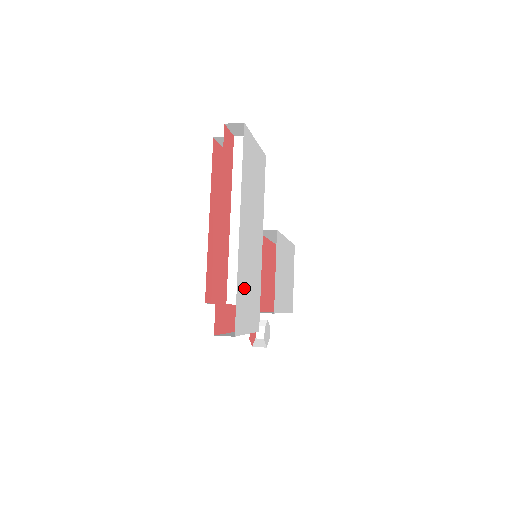
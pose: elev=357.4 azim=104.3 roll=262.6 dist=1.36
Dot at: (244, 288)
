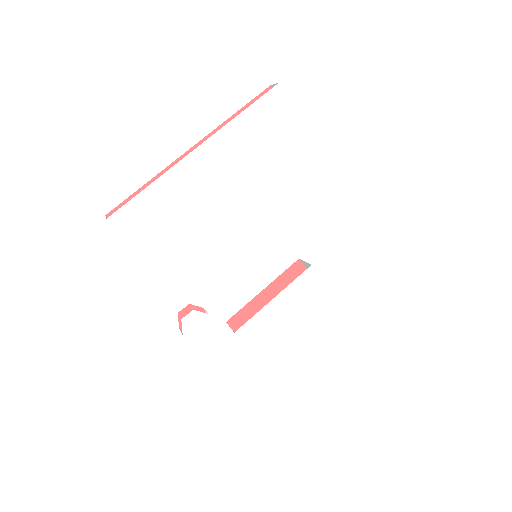
Dot at: (165, 209)
